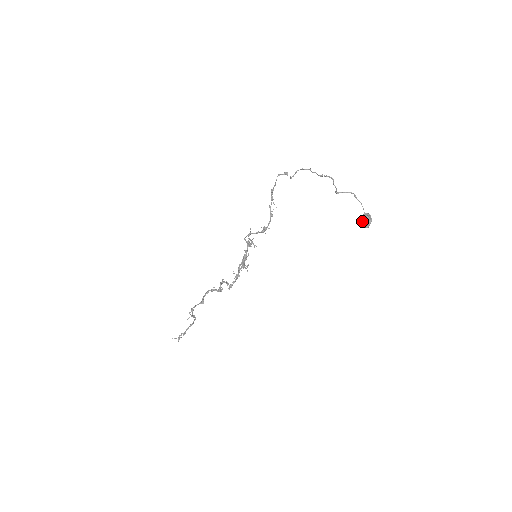
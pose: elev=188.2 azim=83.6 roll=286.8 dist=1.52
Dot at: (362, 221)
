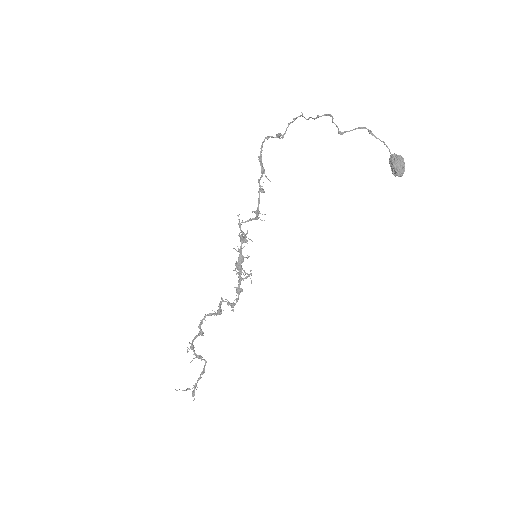
Dot at: occluded
